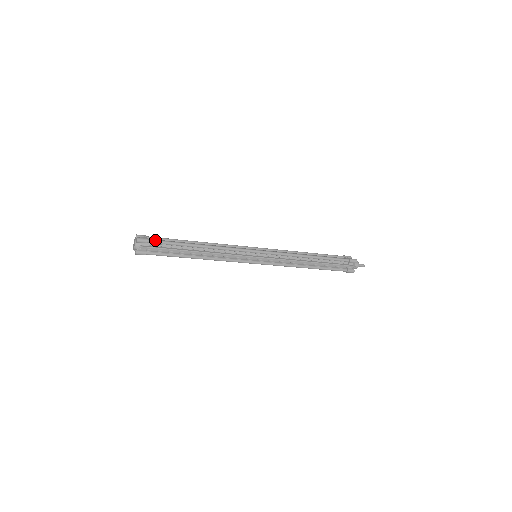
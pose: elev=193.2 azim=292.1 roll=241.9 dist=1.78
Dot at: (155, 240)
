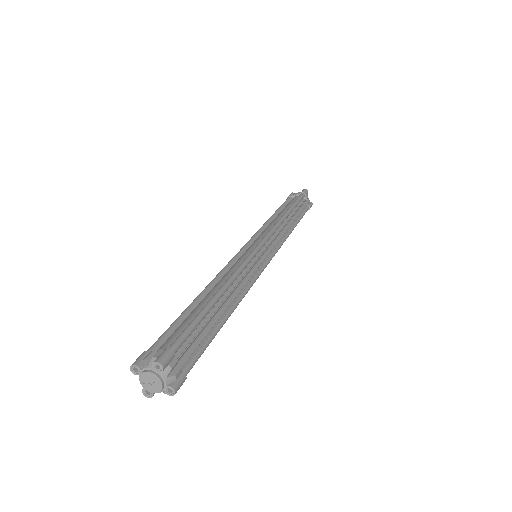
Dot at: (177, 339)
